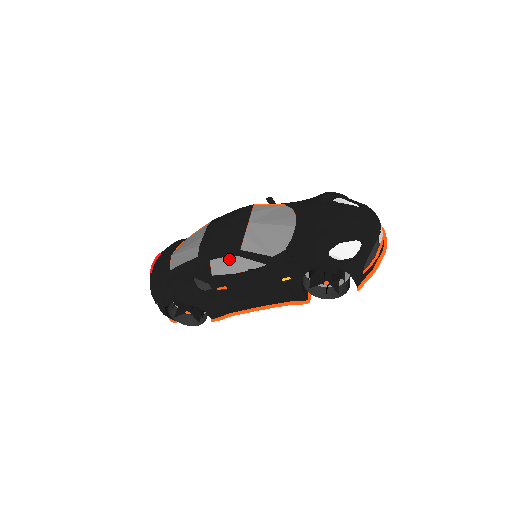
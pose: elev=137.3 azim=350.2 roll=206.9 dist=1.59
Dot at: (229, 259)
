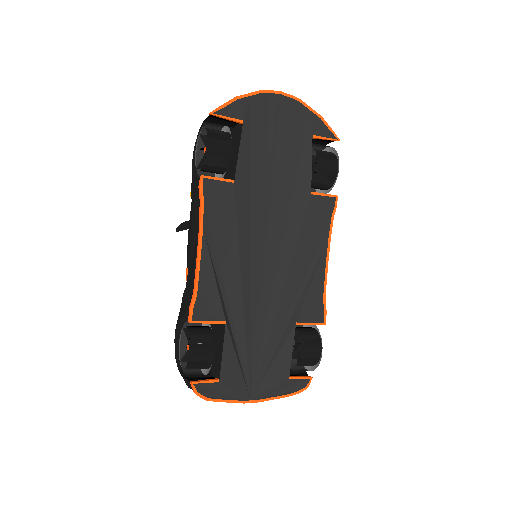
Dot at: occluded
